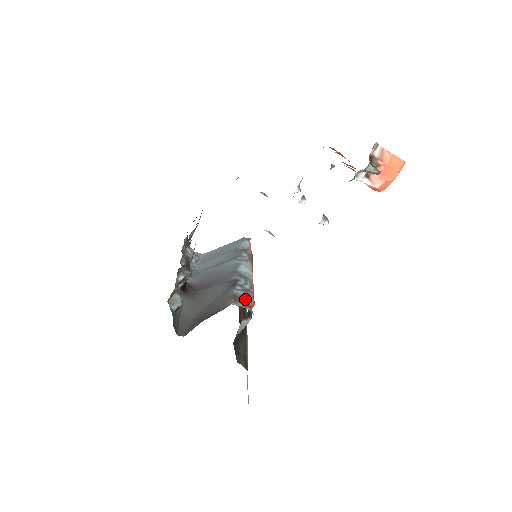
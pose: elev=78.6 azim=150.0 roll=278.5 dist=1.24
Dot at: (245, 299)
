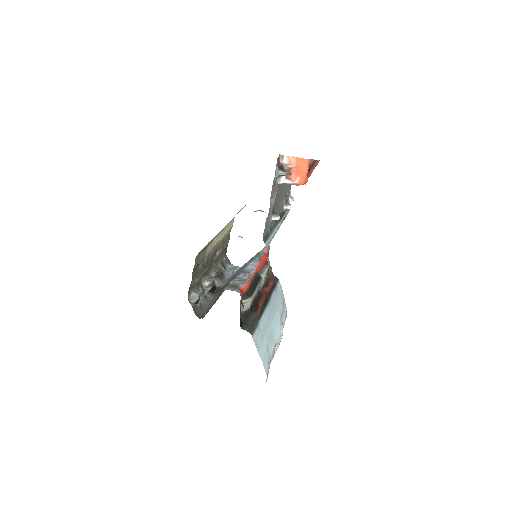
Dot at: (237, 285)
